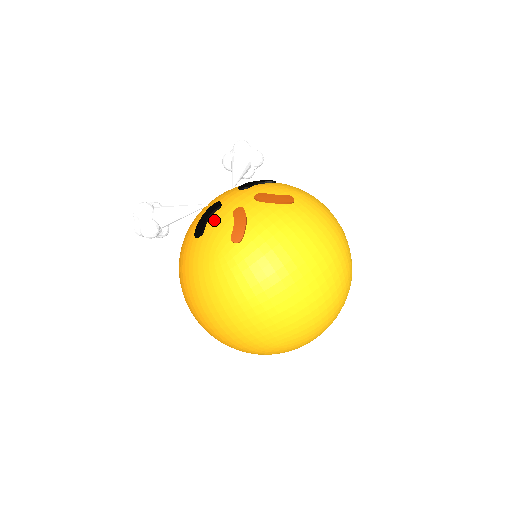
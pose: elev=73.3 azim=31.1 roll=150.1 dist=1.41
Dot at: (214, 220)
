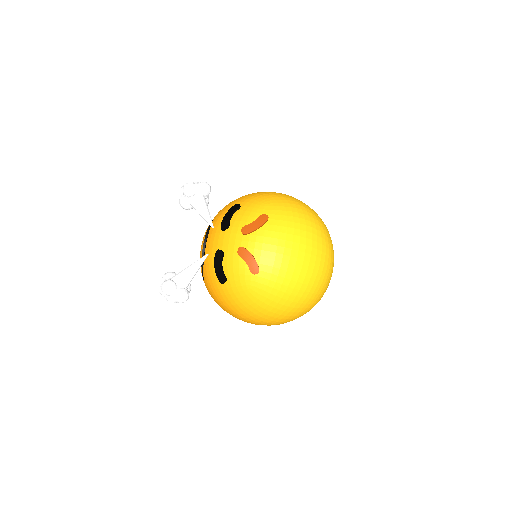
Dot at: (228, 266)
